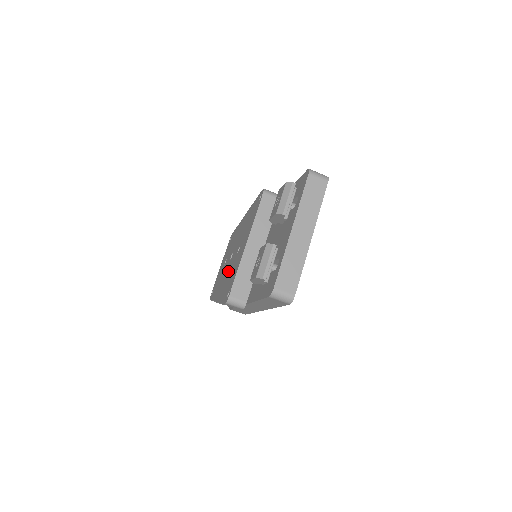
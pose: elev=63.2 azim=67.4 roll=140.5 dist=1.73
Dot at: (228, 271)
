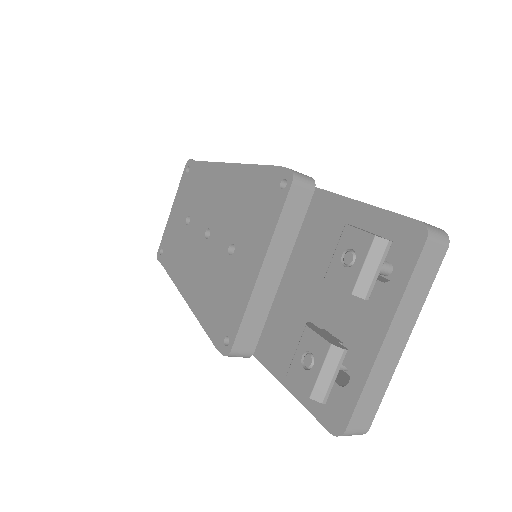
Dot at: (207, 267)
